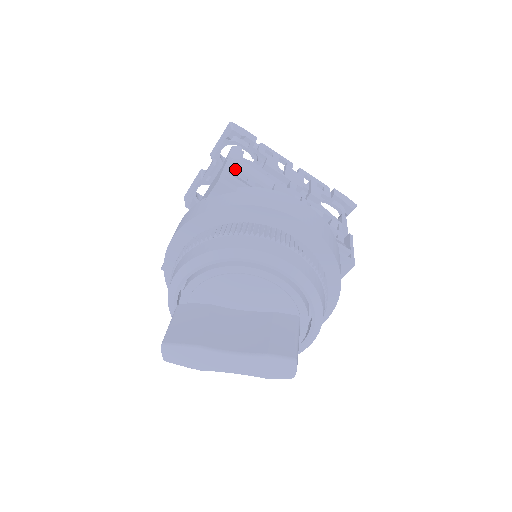
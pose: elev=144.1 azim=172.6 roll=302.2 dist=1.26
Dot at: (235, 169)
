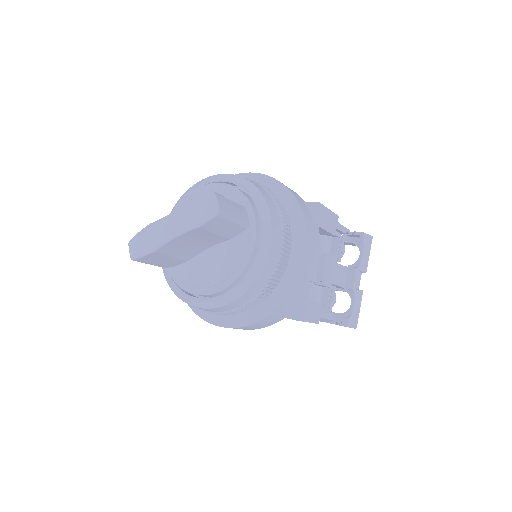
Dot at: occluded
